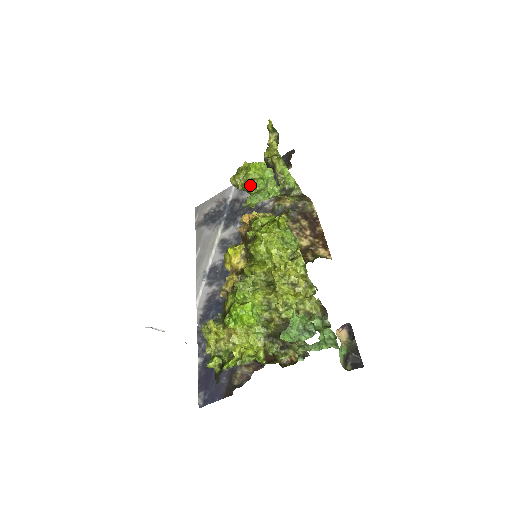
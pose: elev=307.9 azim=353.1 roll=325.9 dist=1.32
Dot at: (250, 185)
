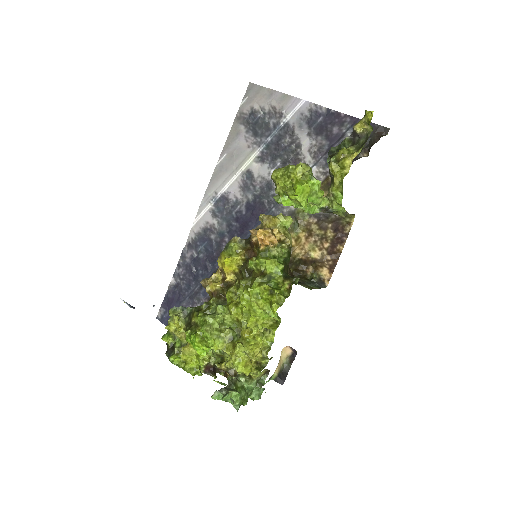
Dot at: (286, 202)
